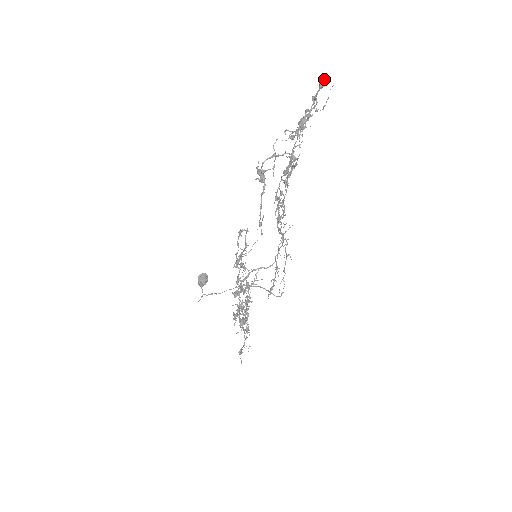
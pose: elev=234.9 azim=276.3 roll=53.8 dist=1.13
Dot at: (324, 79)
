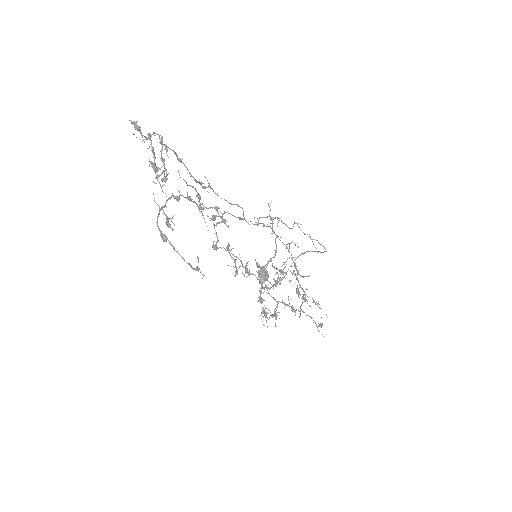
Dot at: (133, 124)
